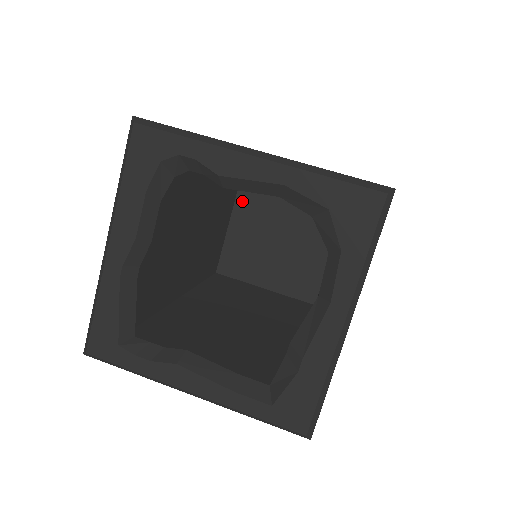
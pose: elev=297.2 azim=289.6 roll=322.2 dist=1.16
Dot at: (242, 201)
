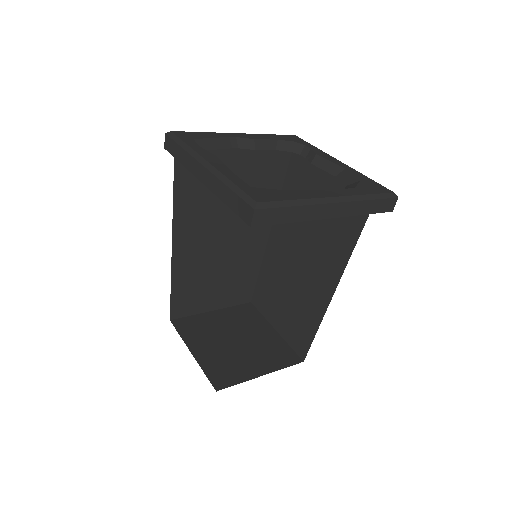
Dot at: (235, 310)
